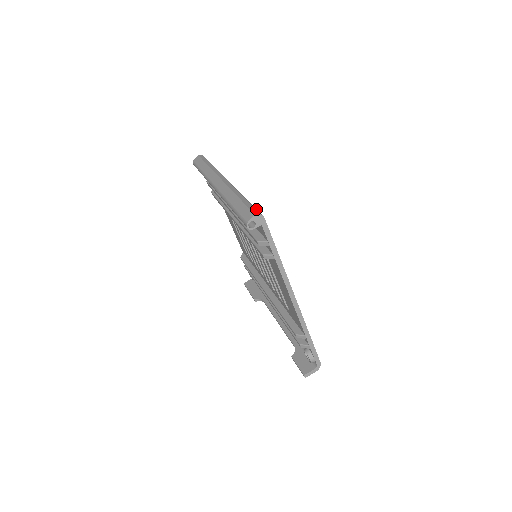
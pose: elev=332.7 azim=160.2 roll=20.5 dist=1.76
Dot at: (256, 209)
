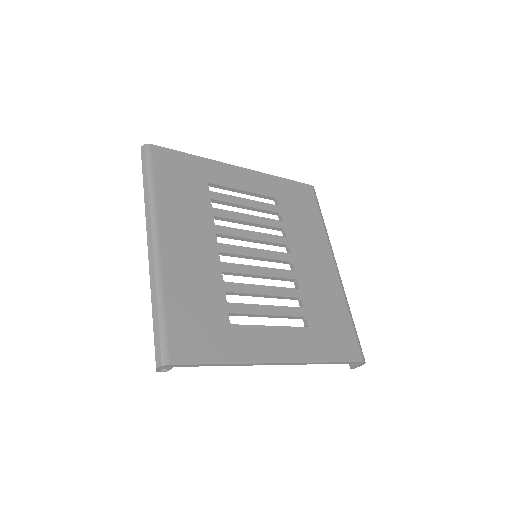
Dot at: (161, 348)
